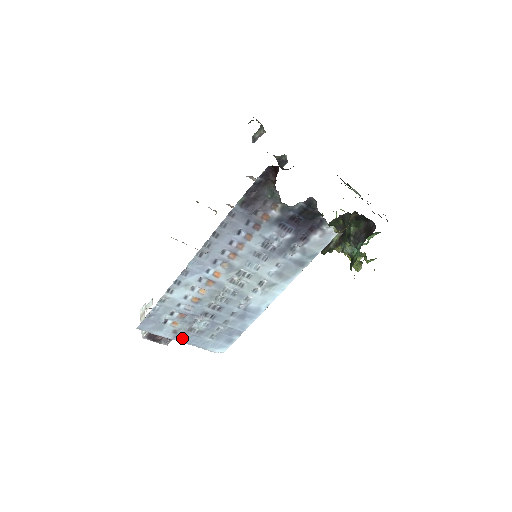
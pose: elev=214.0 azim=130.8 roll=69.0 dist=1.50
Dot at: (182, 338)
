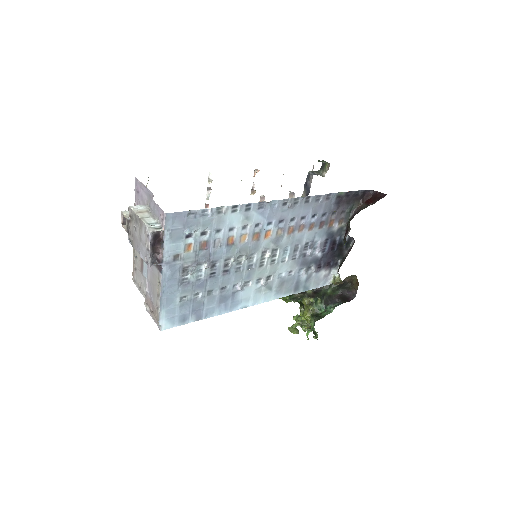
Dot at: (169, 272)
